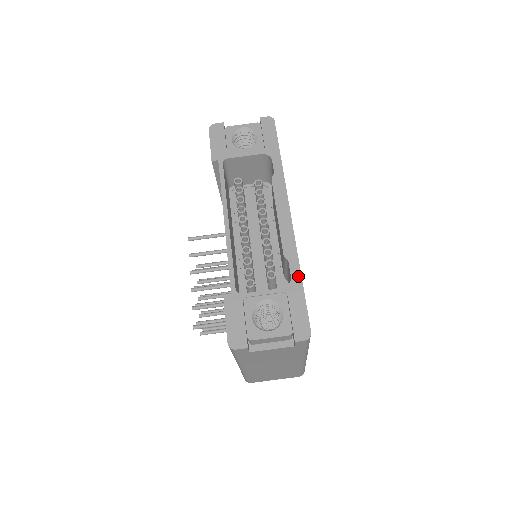
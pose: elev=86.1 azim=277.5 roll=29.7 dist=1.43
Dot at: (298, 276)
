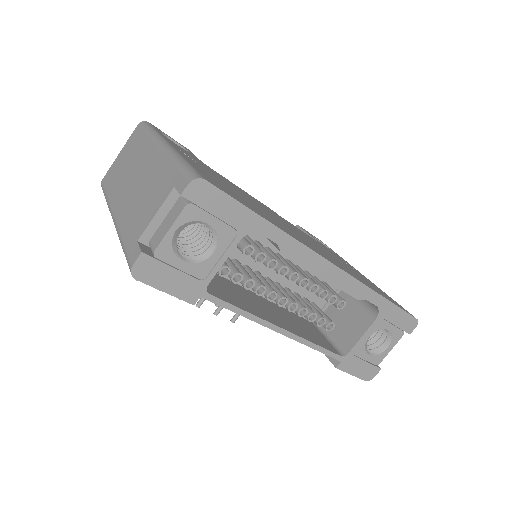
Dot at: (382, 300)
